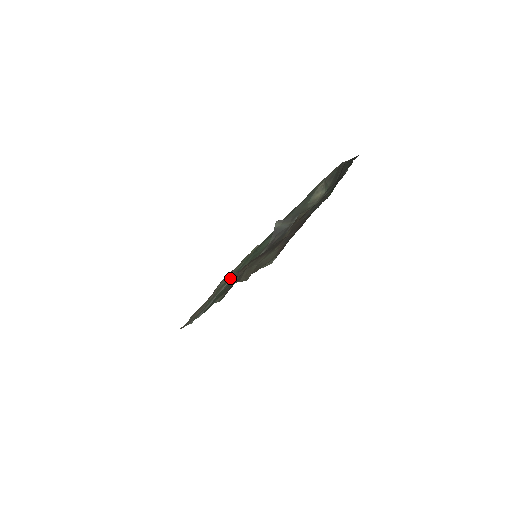
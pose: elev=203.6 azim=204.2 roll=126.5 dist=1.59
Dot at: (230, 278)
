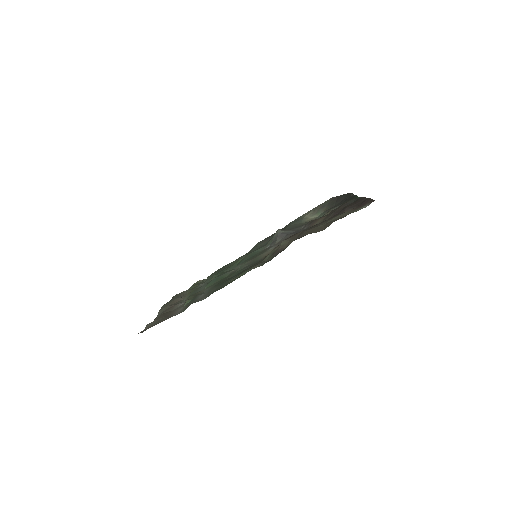
Dot at: (199, 289)
